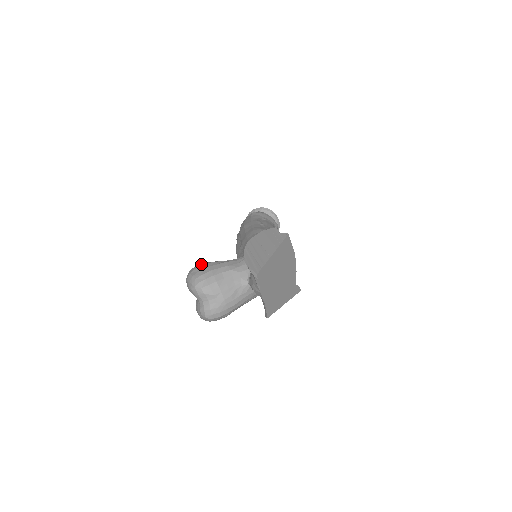
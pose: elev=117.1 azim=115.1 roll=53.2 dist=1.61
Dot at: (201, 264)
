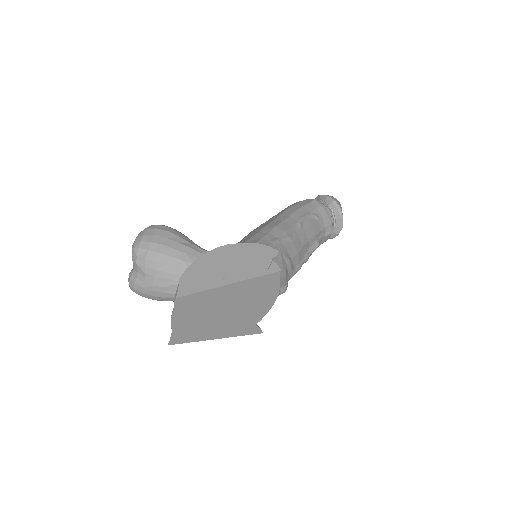
Dot at: (167, 227)
